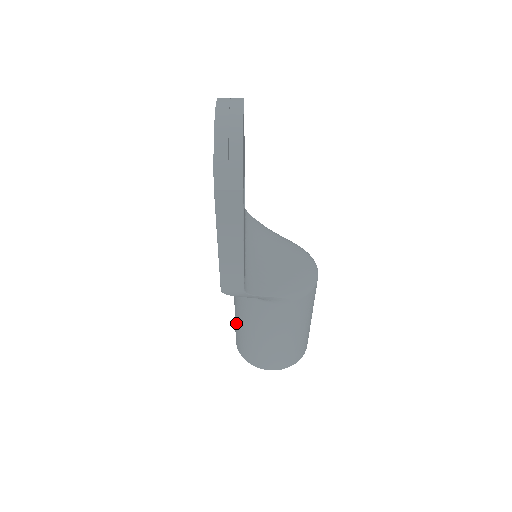
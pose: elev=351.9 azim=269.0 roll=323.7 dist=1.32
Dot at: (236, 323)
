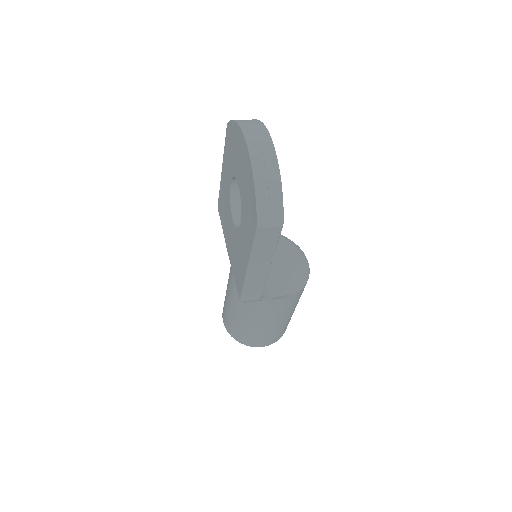
Dot at: (230, 311)
